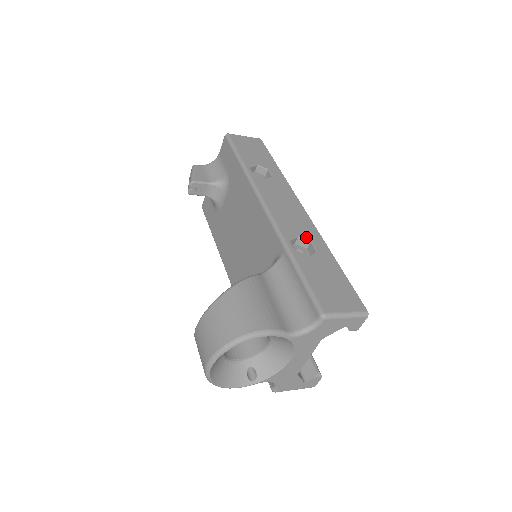
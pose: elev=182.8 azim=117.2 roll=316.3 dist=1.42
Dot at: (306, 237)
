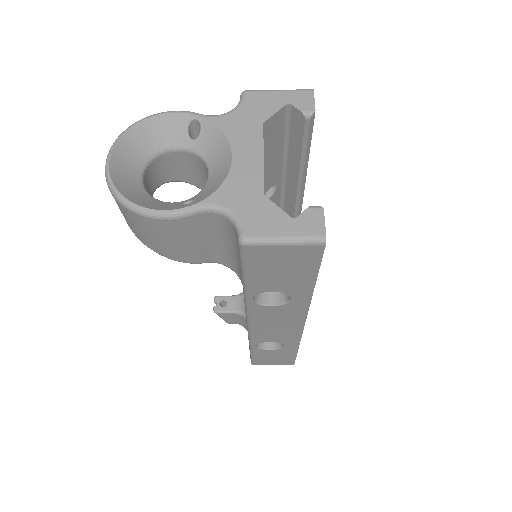
Dot at: occluded
